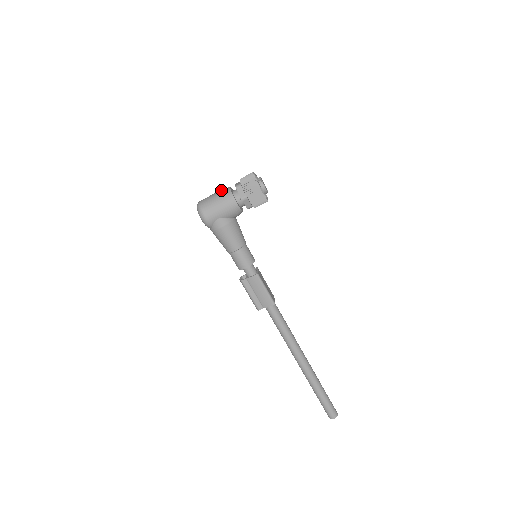
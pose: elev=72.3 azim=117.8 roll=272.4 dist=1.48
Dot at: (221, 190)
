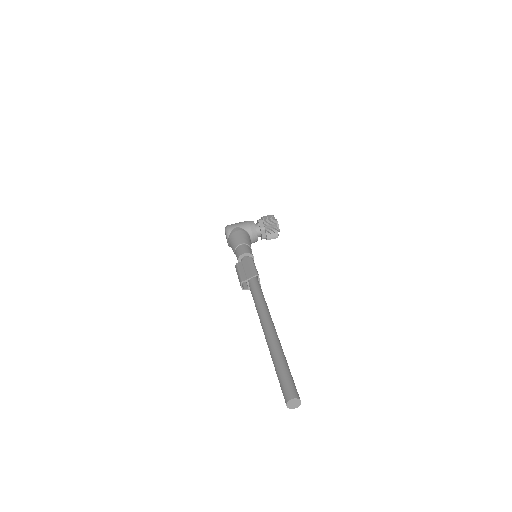
Dot at: occluded
